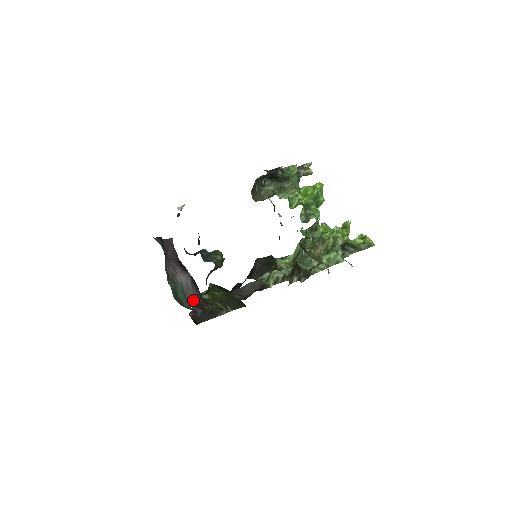
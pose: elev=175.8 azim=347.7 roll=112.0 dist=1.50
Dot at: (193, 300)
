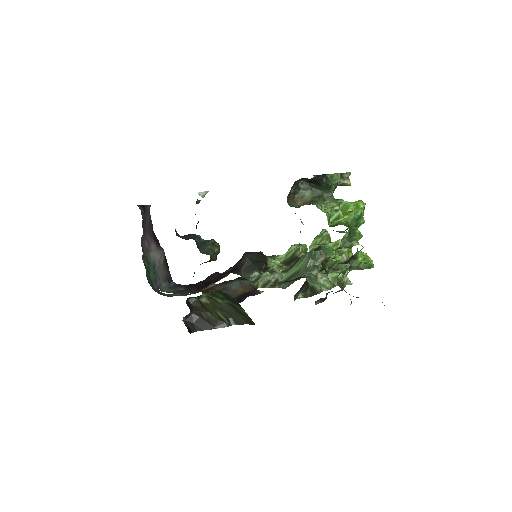
Dot at: (188, 301)
